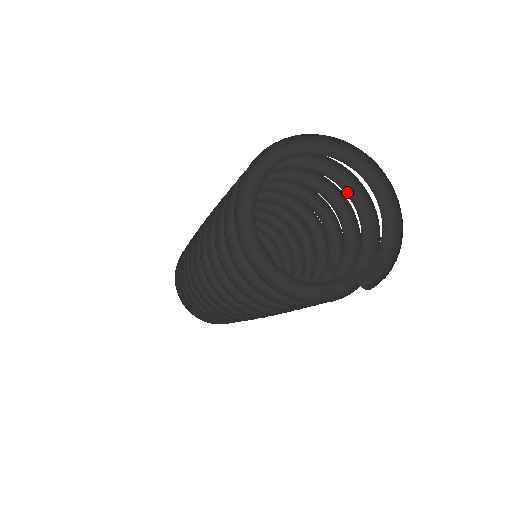
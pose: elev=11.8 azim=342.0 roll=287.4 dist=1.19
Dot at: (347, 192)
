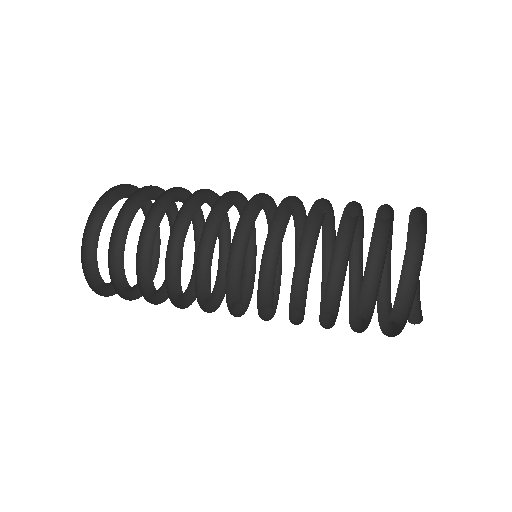
Dot at: occluded
